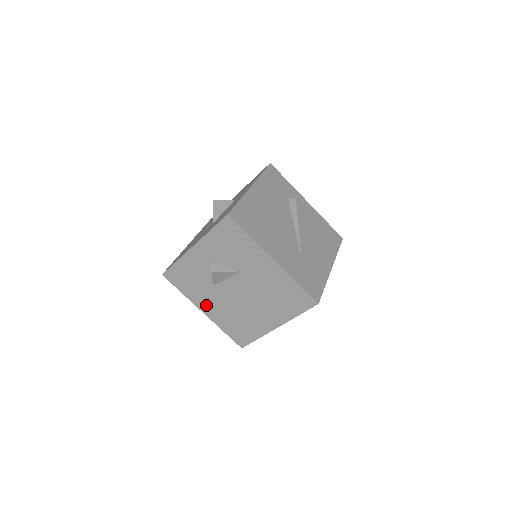
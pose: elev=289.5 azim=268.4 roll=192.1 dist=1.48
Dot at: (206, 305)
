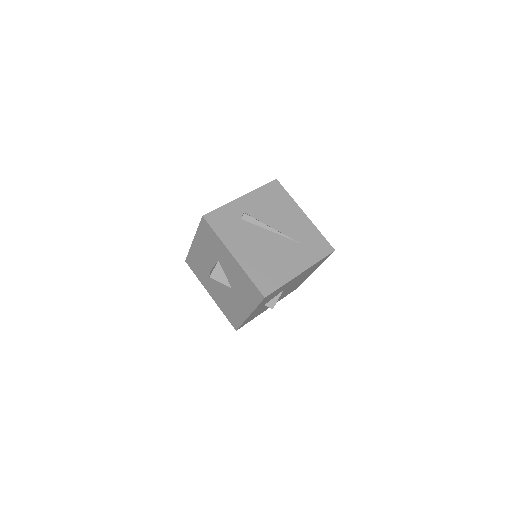
Dot at: occluded
